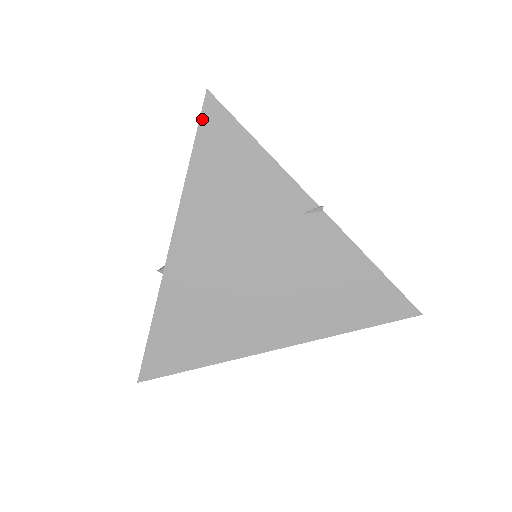
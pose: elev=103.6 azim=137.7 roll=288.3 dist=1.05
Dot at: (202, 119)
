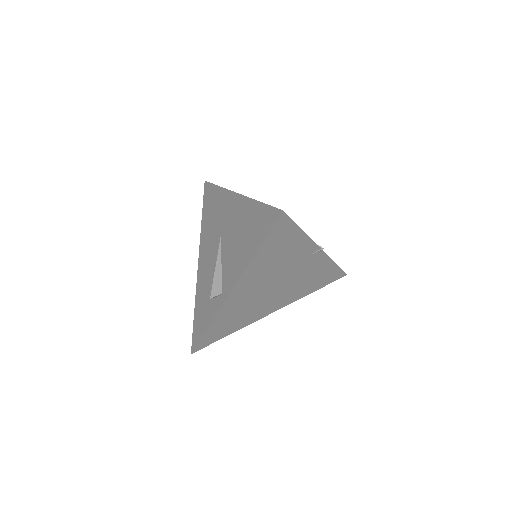
Dot at: (274, 227)
